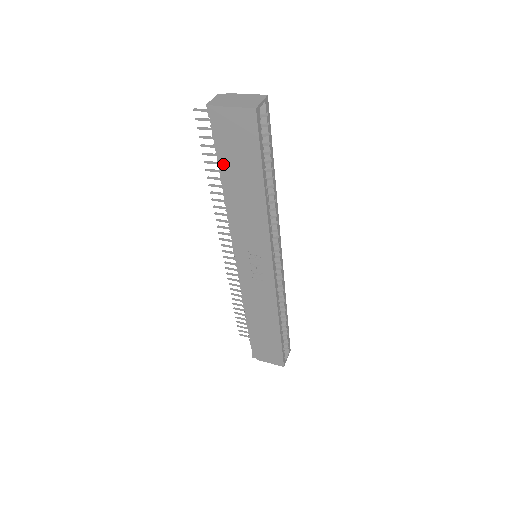
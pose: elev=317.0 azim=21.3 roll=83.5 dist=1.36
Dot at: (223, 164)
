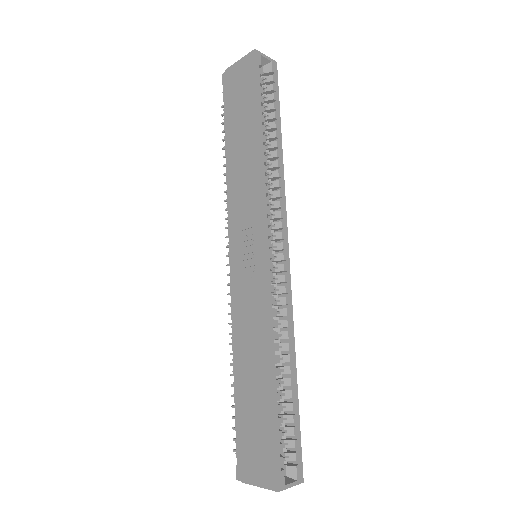
Dot at: (228, 124)
